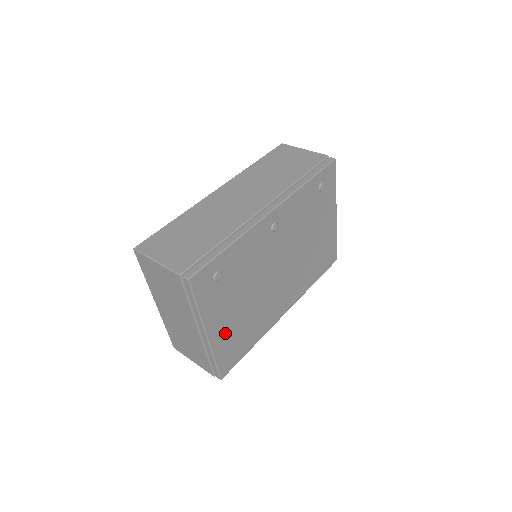
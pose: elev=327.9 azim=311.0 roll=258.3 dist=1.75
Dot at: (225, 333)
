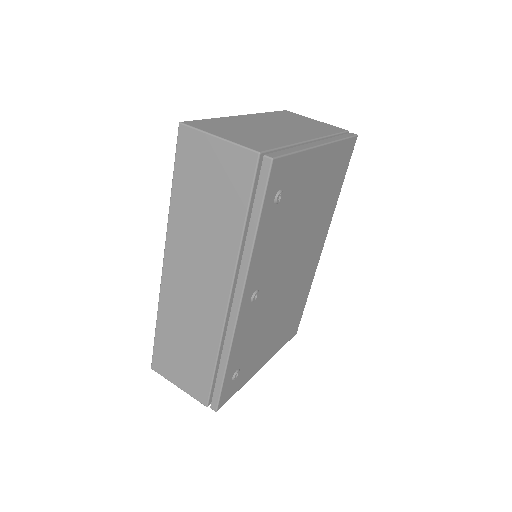
Dot at: (275, 342)
